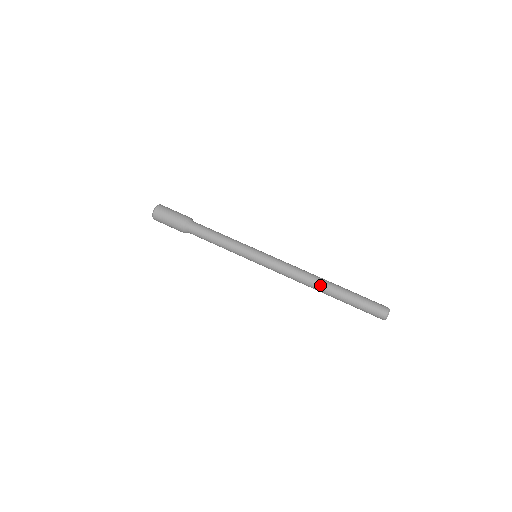
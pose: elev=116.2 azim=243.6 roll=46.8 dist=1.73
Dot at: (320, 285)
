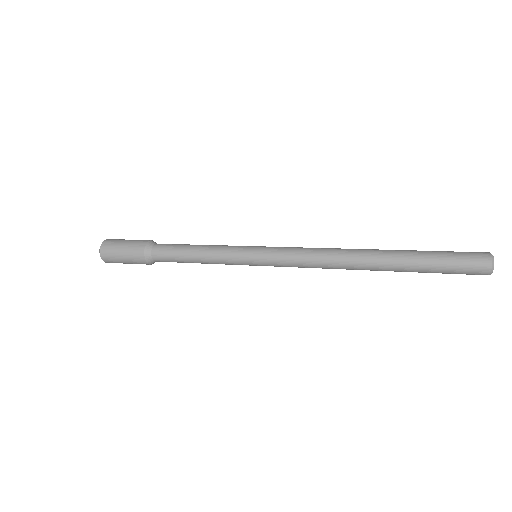
Dot at: (366, 249)
